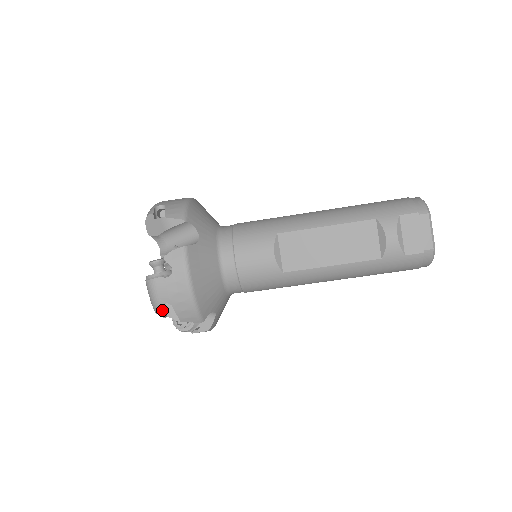
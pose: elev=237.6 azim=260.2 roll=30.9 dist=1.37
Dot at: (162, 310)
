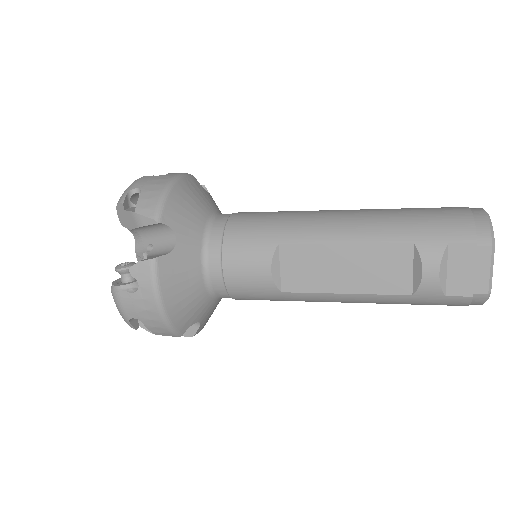
Dot at: (131, 322)
